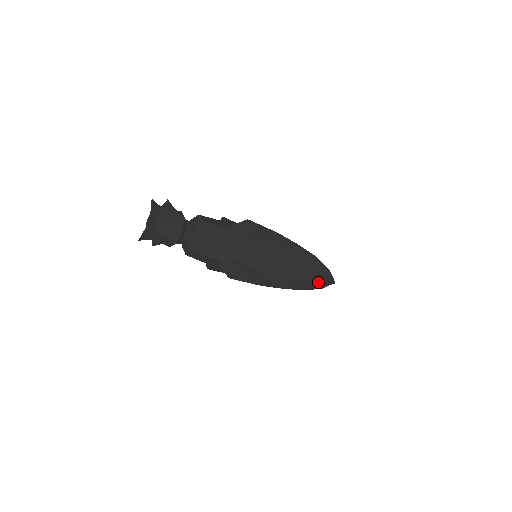
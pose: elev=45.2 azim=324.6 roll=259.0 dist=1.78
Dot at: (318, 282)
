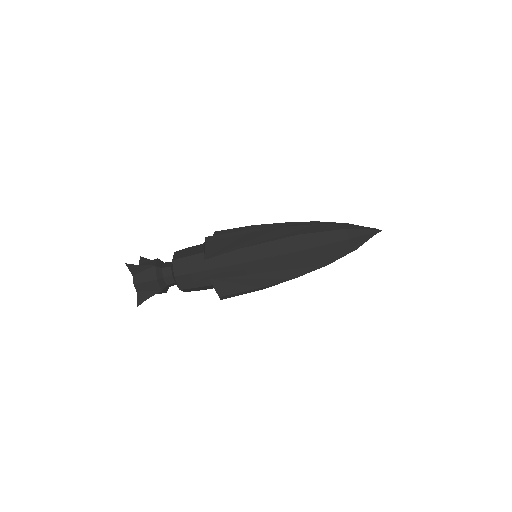
Dot at: (345, 246)
